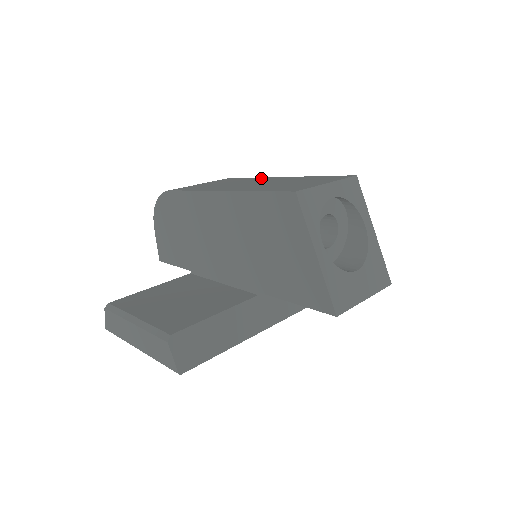
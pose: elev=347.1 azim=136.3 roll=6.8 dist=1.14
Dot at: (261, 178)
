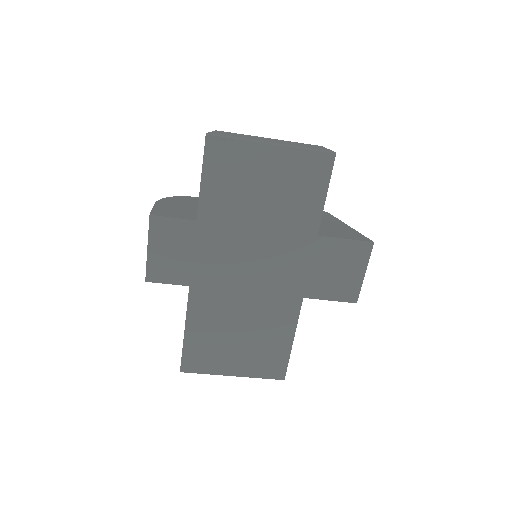
Dot at: occluded
